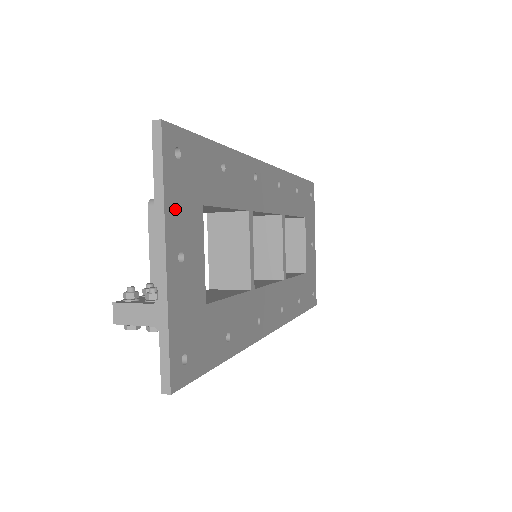
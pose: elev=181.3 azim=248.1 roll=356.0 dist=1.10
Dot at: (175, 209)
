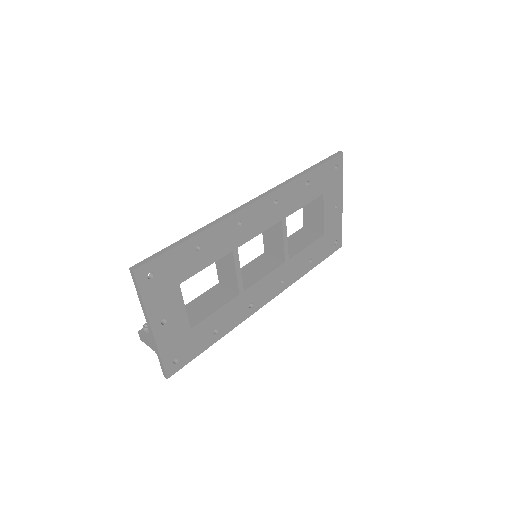
Dot at: (154, 304)
